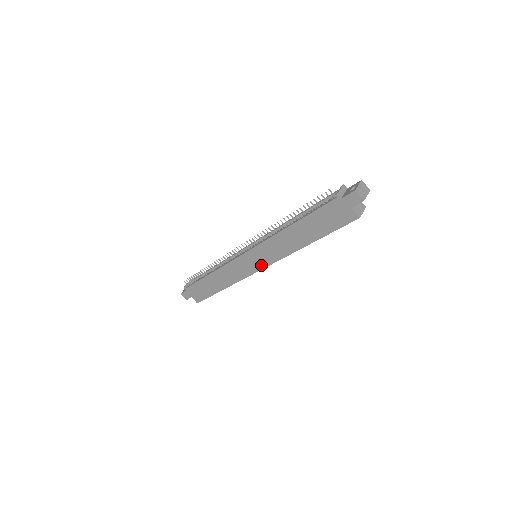
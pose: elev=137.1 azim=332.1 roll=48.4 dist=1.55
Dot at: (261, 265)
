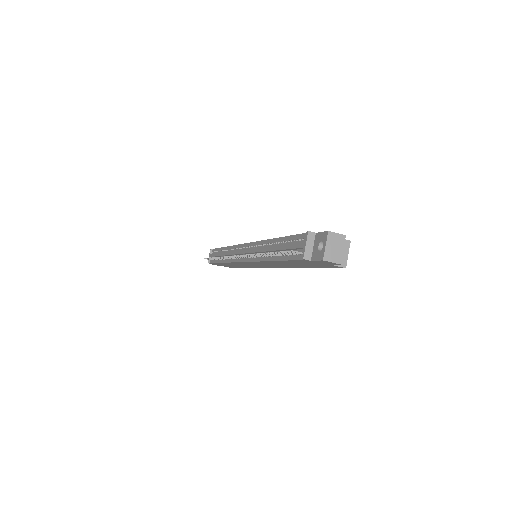
Dot at: occluded
